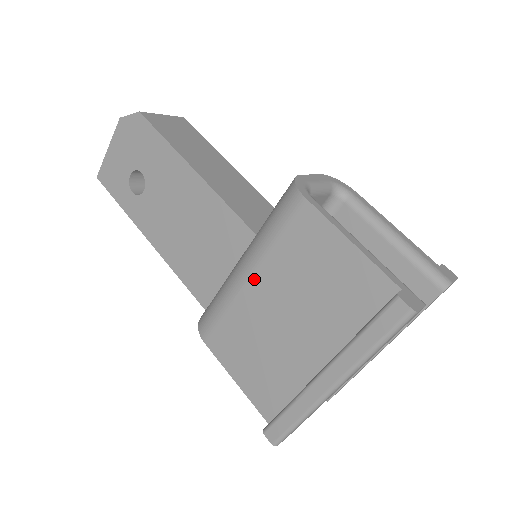
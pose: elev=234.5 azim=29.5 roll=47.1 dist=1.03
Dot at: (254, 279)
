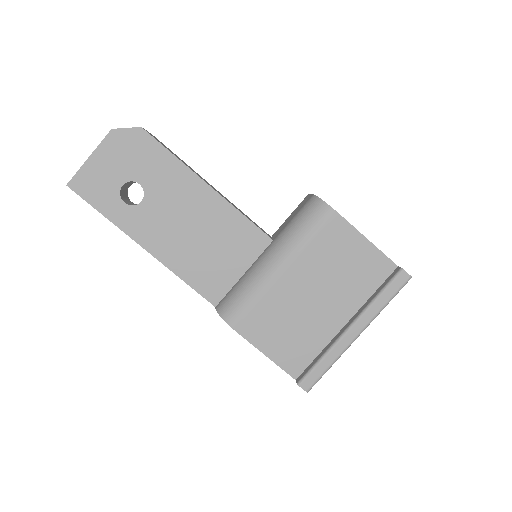
Dot at: (289, 271)
